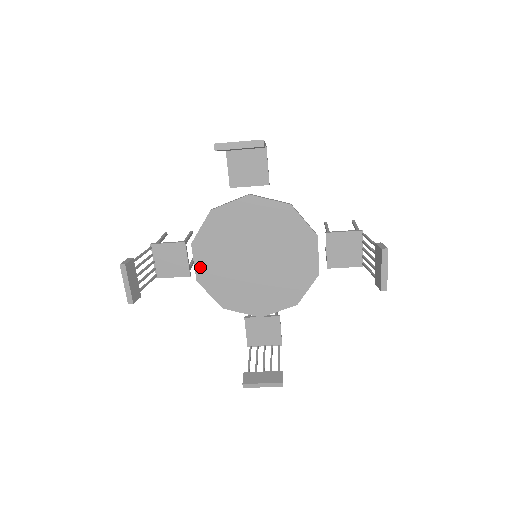
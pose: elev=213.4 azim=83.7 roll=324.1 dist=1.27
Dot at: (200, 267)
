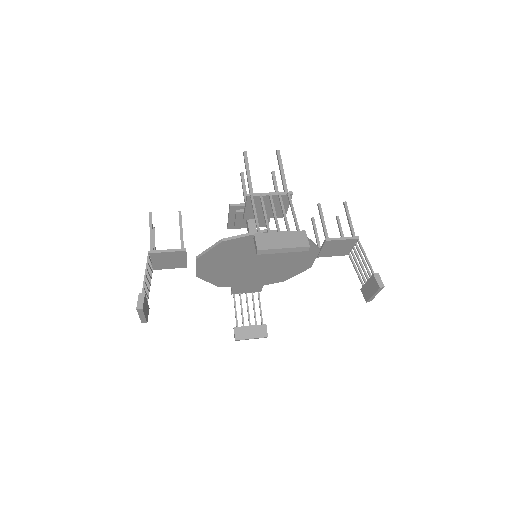
Dot at: (202, 270)
